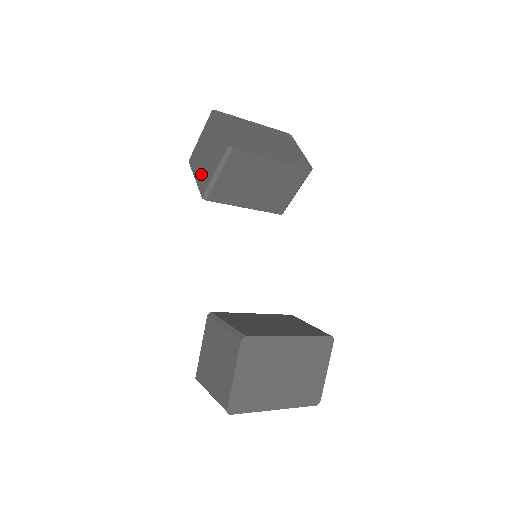
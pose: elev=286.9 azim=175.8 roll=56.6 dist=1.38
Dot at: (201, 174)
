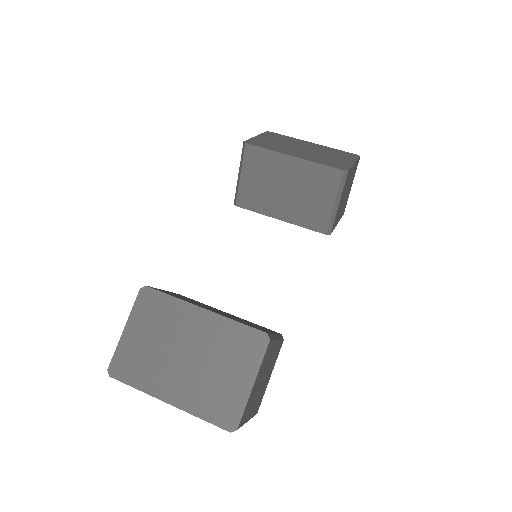
Dot at: occluded
